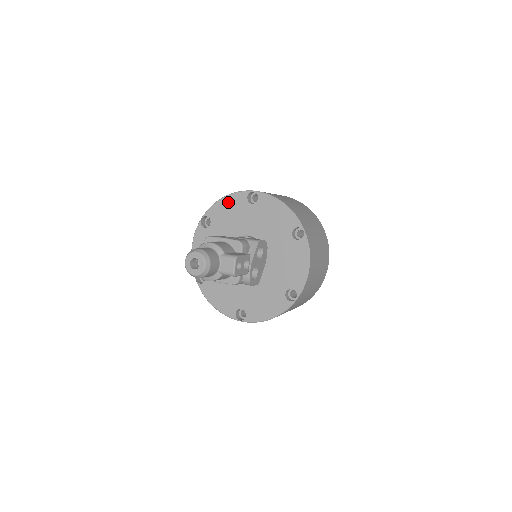
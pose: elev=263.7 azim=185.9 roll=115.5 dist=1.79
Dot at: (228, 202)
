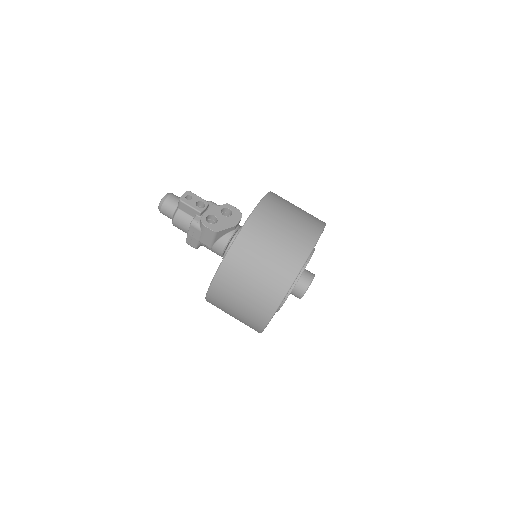
Dot at: occluded
